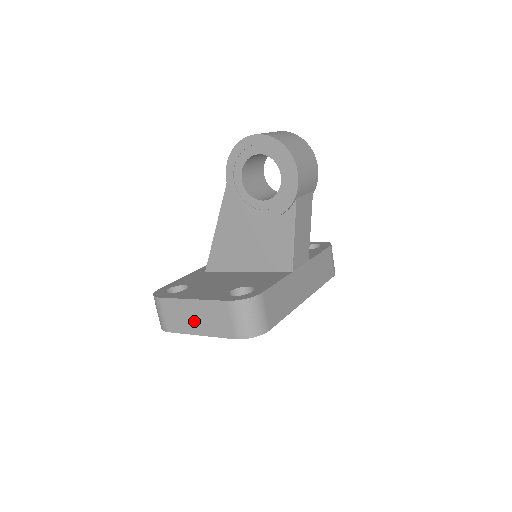
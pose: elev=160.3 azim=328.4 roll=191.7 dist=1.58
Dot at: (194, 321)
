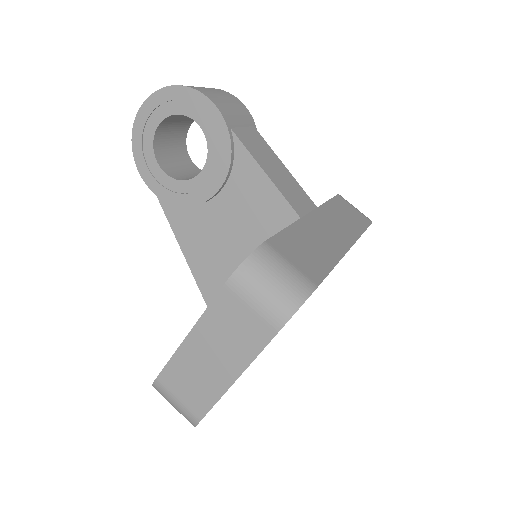
Dot at: (214, 365)
